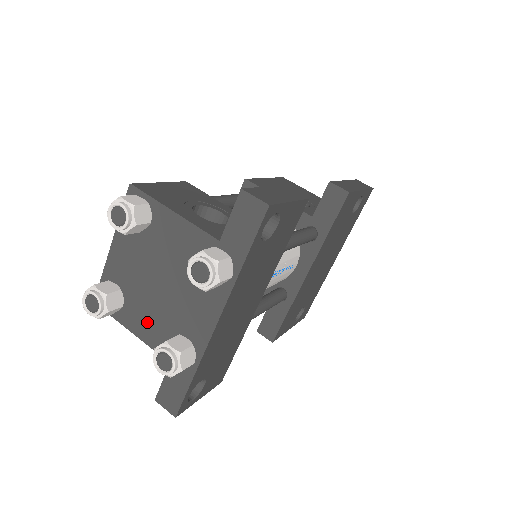
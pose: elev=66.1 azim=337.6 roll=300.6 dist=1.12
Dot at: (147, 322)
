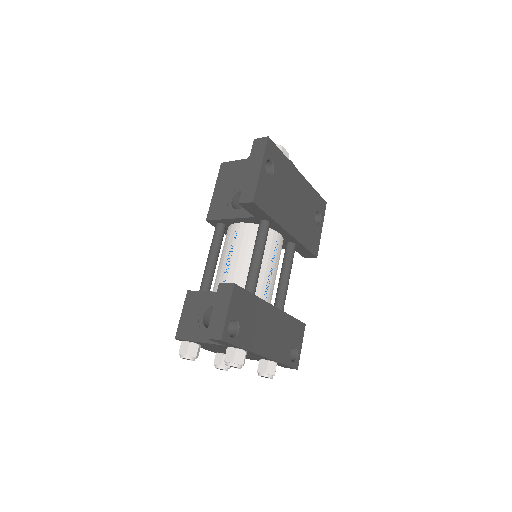
Dot at: occluded
